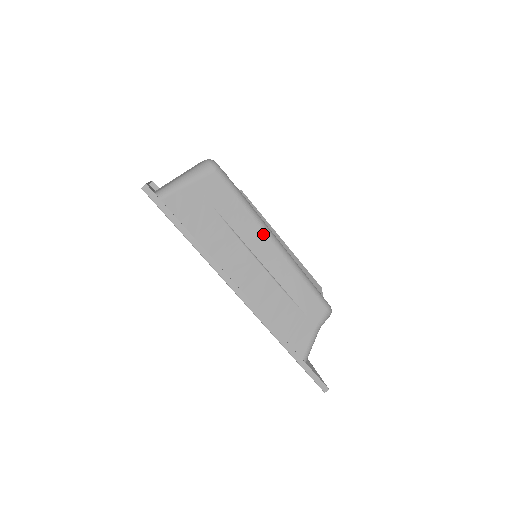
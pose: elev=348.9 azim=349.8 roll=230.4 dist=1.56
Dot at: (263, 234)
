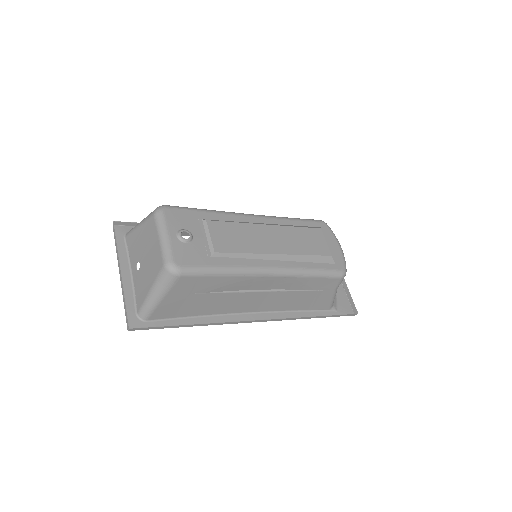
Dot at: (256, 278)
